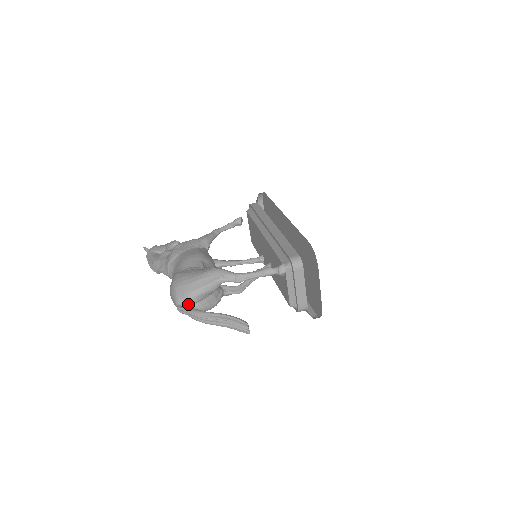
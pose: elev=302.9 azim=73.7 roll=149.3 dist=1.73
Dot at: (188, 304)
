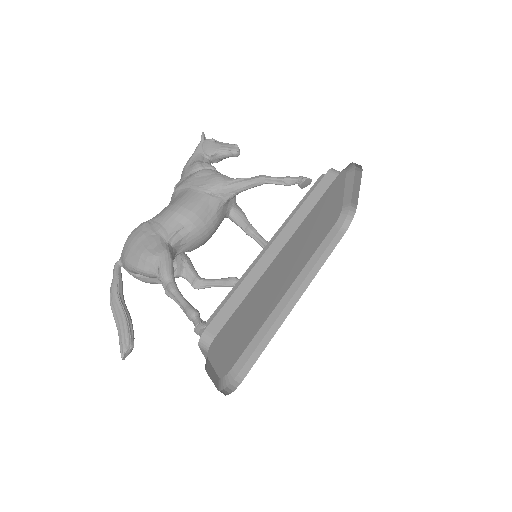
Dot at: (125, 268)
